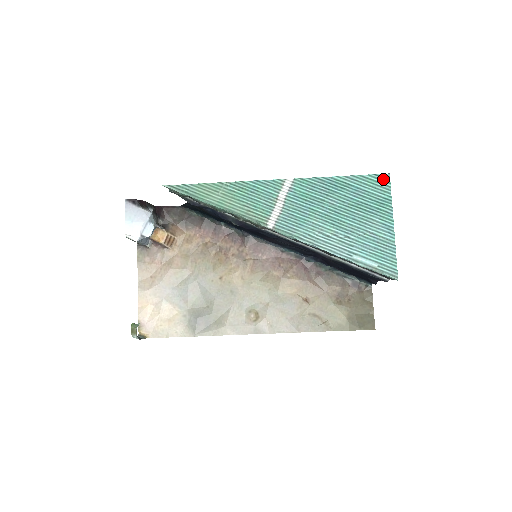
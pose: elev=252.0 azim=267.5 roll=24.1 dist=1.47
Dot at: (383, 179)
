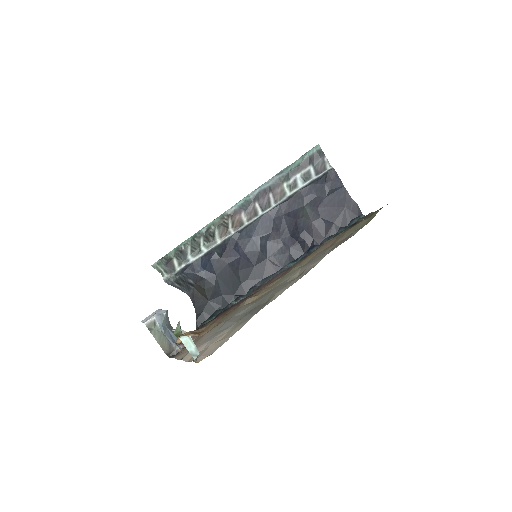
Dot at: occluded
